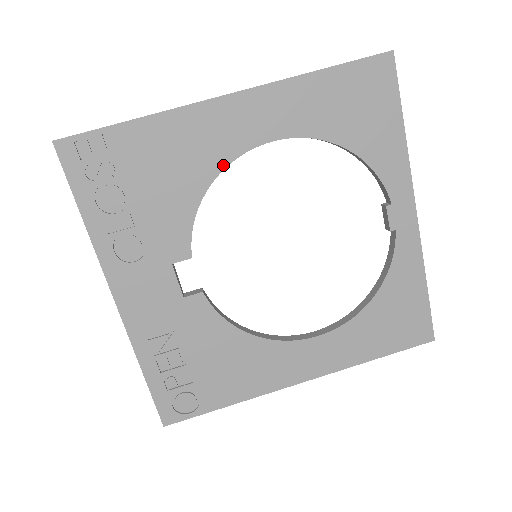
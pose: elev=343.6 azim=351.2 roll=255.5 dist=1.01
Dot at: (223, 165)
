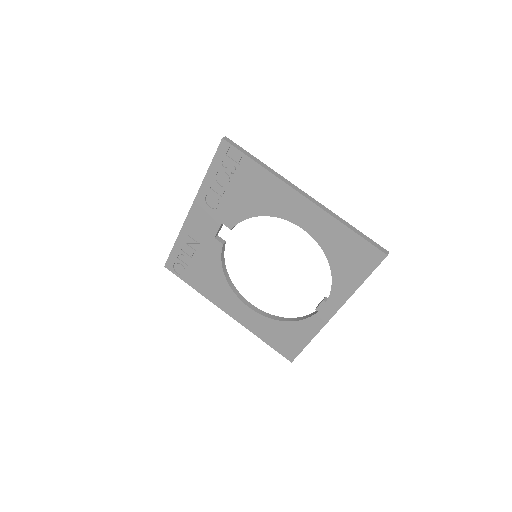
Dot at: (275, 215)
